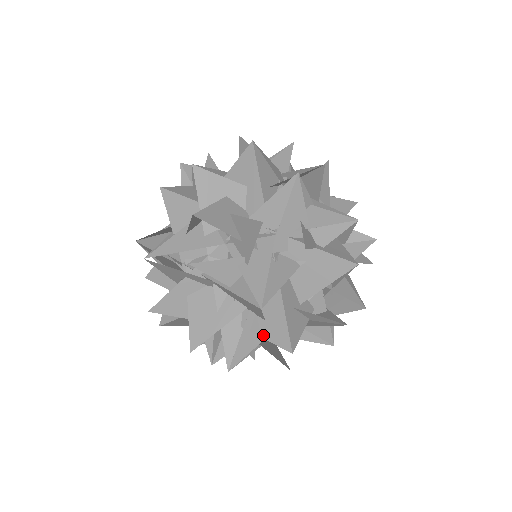
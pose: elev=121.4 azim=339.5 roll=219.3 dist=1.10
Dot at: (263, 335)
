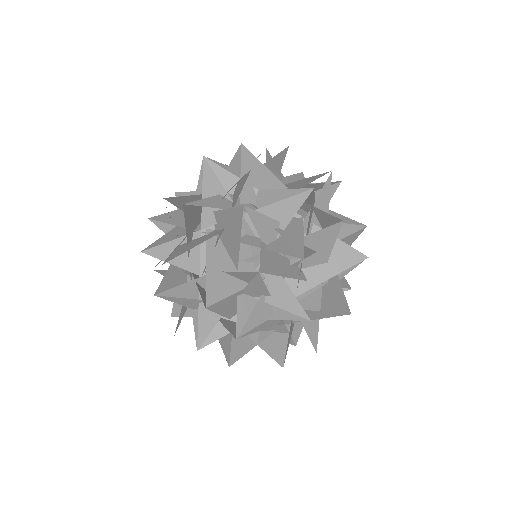
Dot at: occluded
